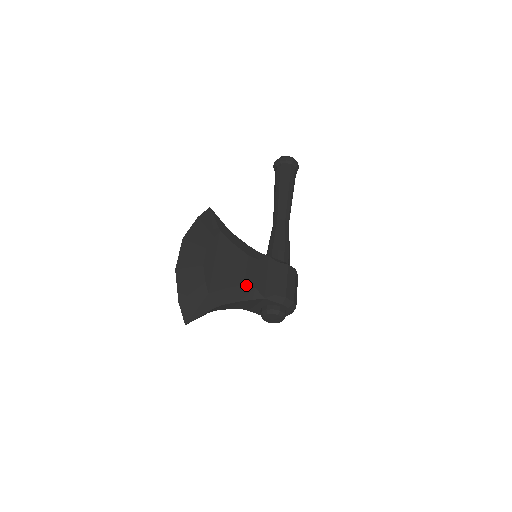
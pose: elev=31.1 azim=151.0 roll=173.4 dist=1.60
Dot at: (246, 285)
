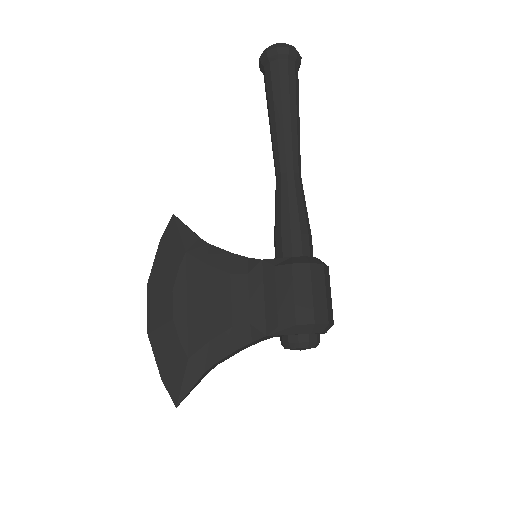
Dot at: (235, 325)
